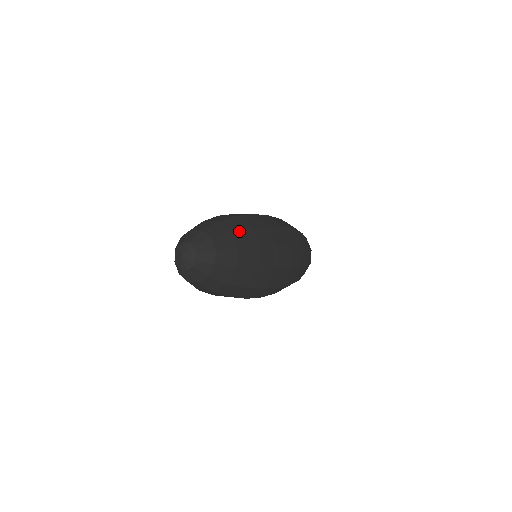
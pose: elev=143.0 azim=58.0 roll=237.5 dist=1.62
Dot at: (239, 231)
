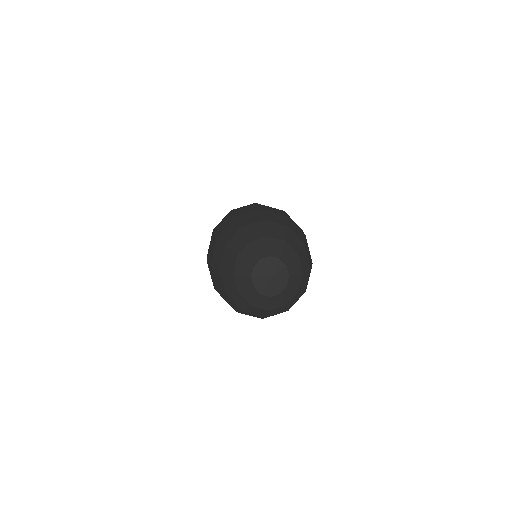
Dot at: (289, 224)
